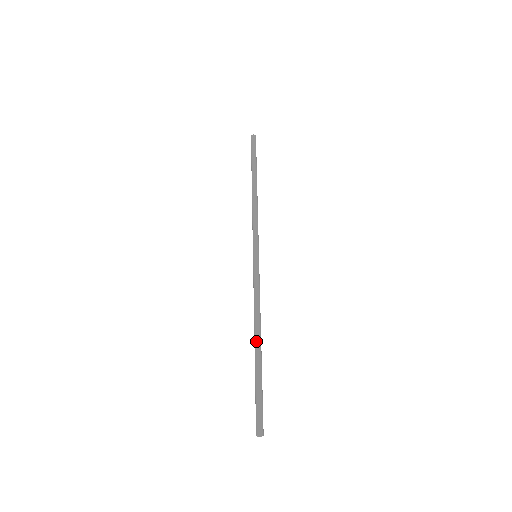
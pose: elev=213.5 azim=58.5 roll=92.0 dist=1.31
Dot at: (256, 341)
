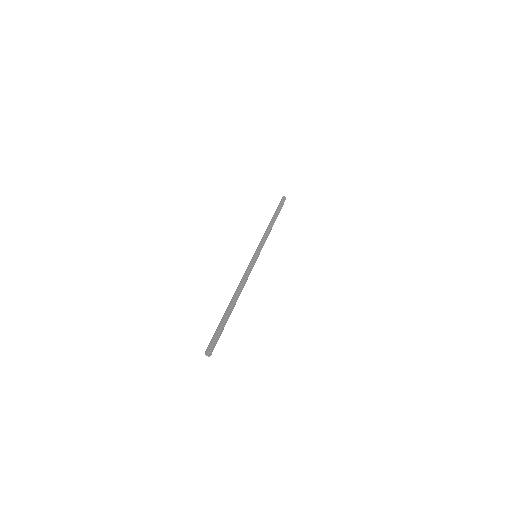
Dot at: (233, 298)
